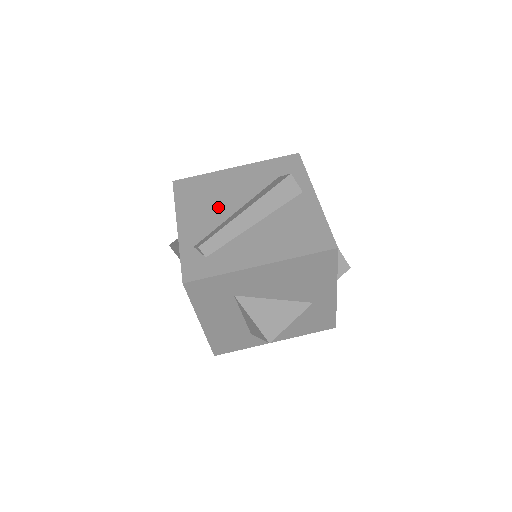
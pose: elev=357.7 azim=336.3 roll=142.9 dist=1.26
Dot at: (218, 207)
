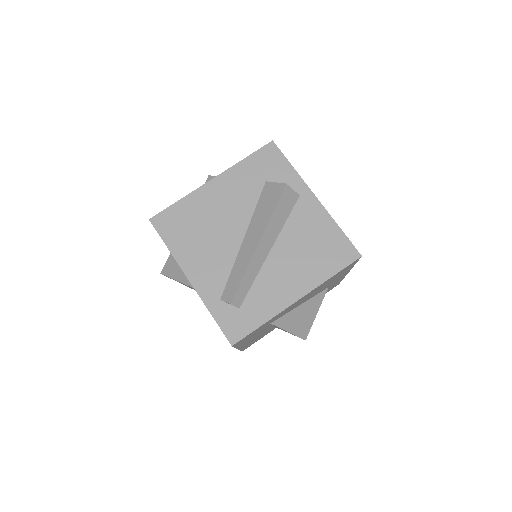
Dot at: (220, 241)
